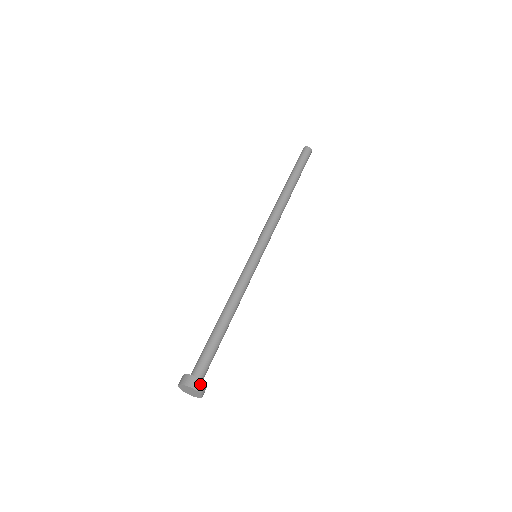
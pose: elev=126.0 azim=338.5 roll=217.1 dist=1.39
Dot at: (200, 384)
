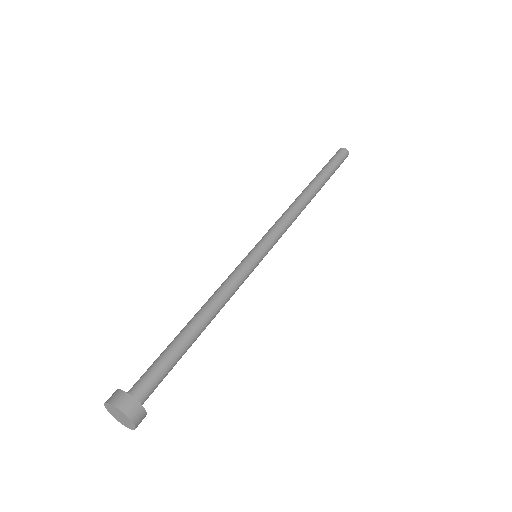
Dot at: (142, 417)
